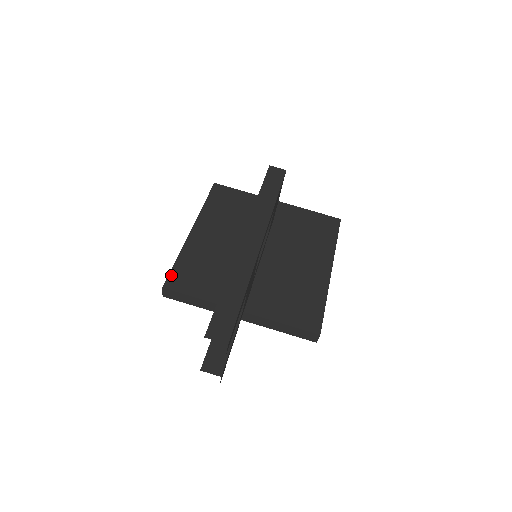
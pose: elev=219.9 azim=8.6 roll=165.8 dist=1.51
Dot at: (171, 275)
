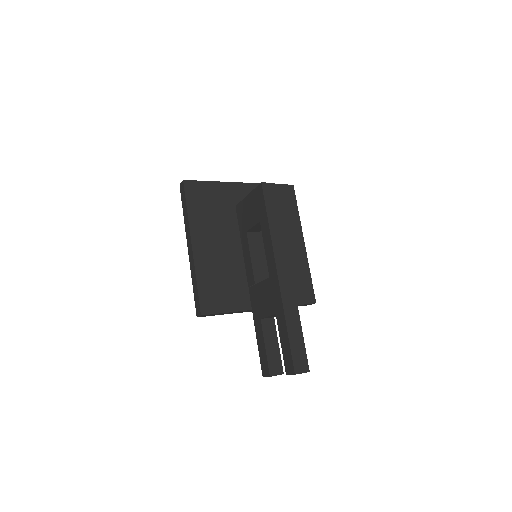
Dot at: (201, 300)
